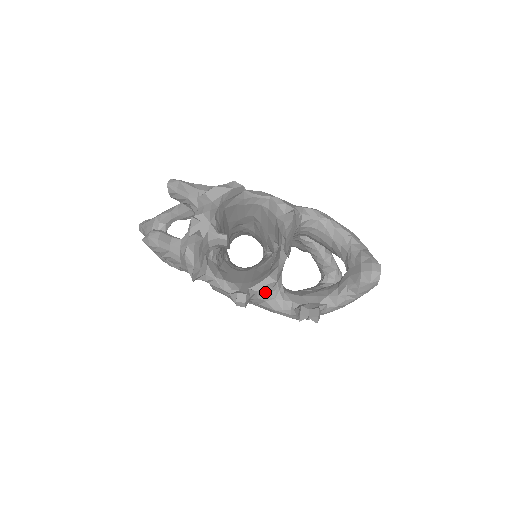
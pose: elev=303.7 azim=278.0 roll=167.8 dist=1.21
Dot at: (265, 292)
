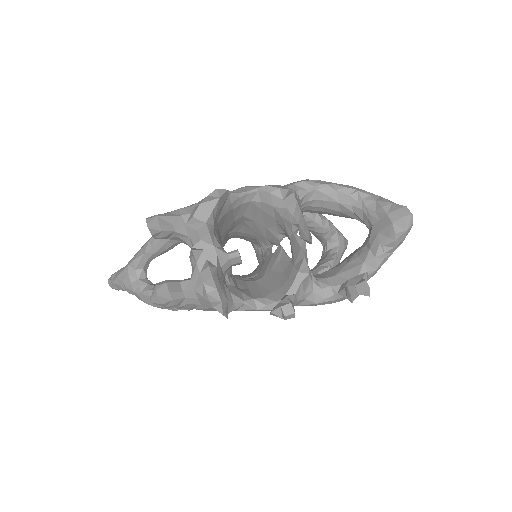
Dot at: (302, 290)
